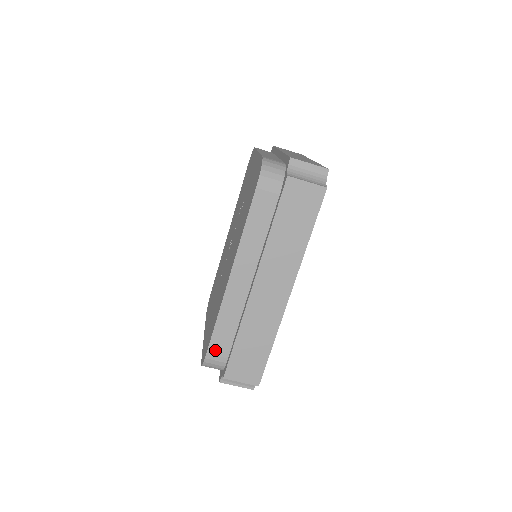
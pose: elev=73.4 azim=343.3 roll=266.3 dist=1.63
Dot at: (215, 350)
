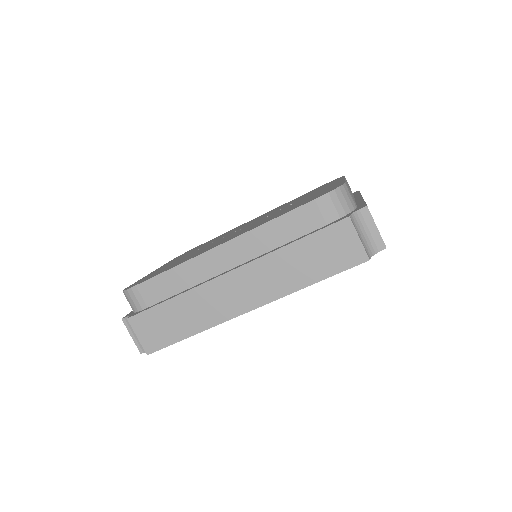
Dot at: (145, 290)
